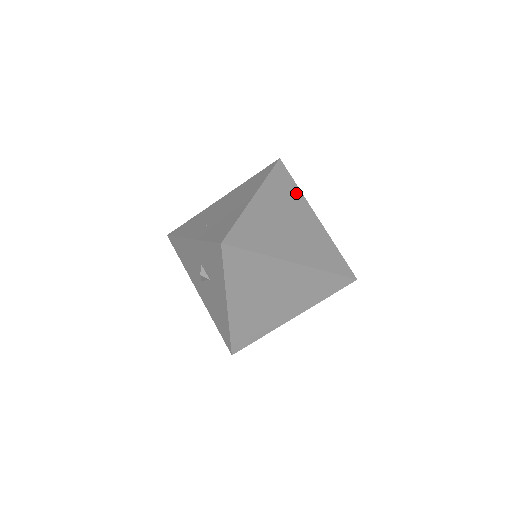
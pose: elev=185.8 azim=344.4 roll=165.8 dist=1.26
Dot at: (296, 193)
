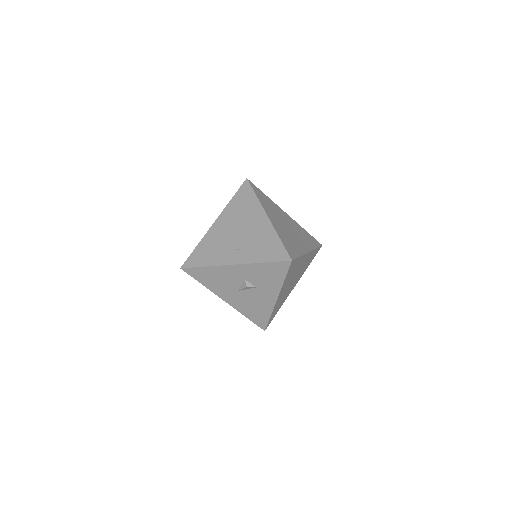
Dot at: (270, 201)
